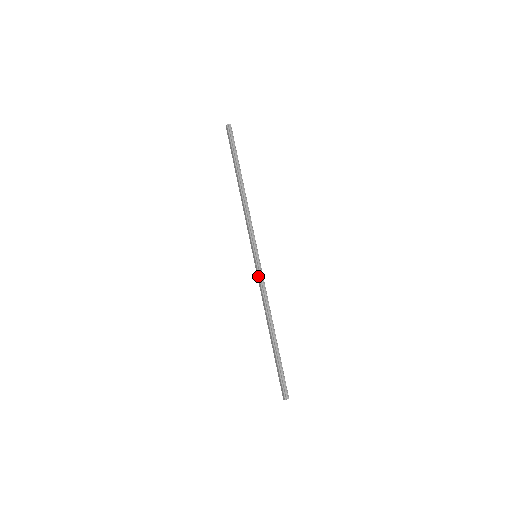
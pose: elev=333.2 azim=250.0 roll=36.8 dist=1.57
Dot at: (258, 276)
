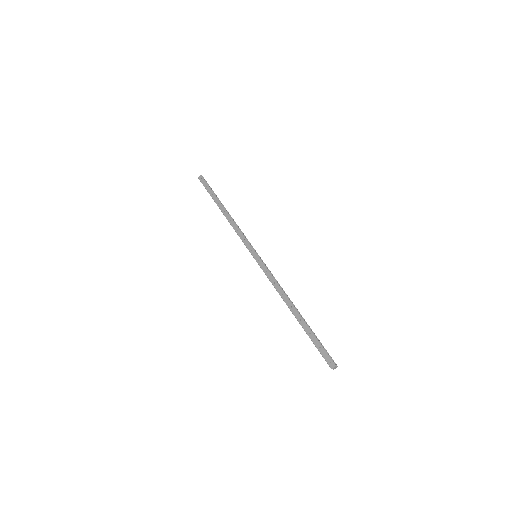
Dot at: (265, 268)
